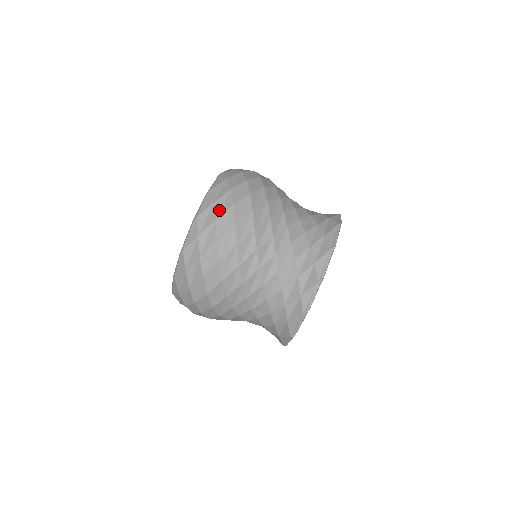
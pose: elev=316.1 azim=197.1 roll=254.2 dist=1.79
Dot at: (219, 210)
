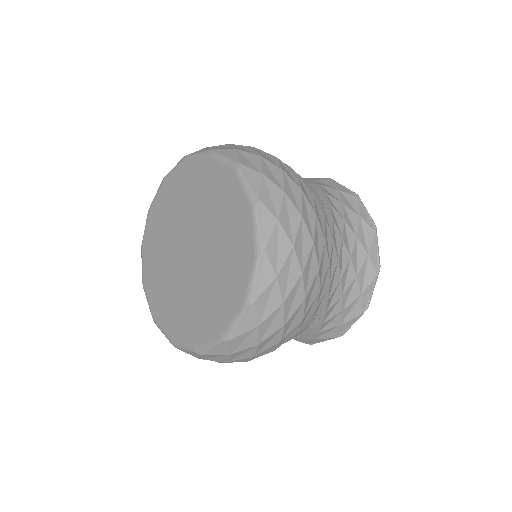
Dot at: (276, 180)
